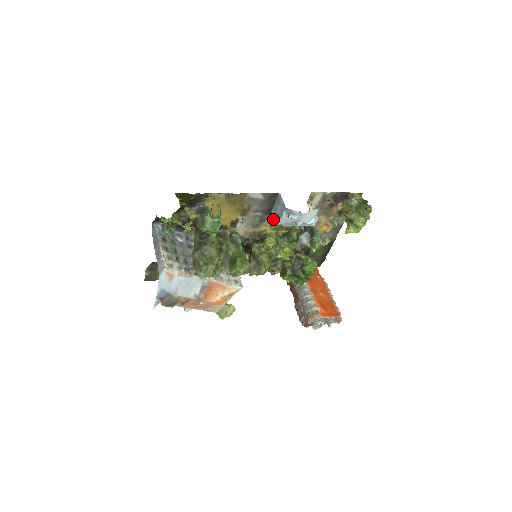
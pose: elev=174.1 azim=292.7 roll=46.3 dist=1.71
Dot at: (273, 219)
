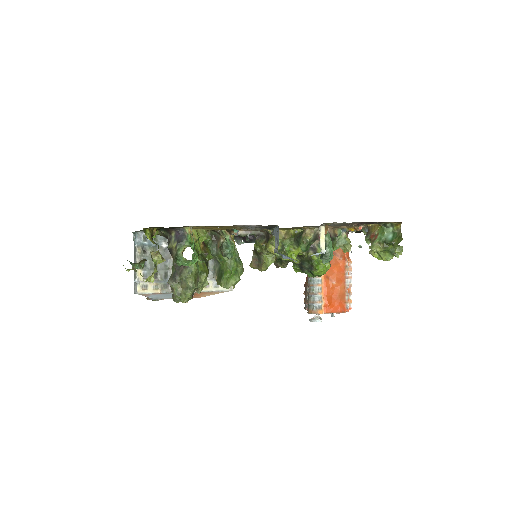
Dot at: occluded
